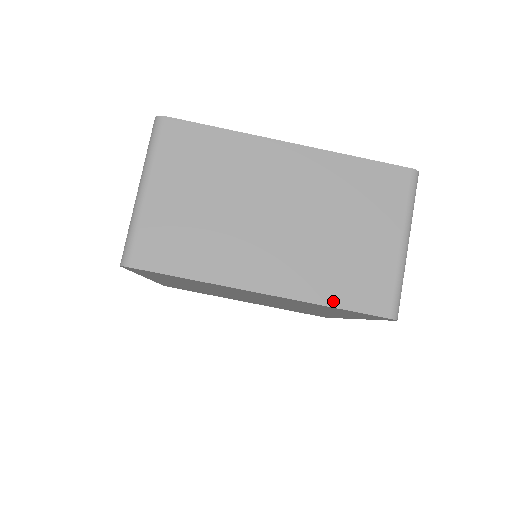
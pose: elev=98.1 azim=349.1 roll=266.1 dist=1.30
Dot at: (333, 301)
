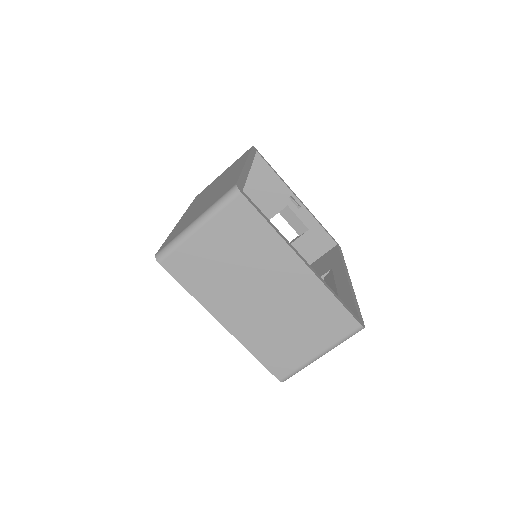
Dot at: (257, 354)
